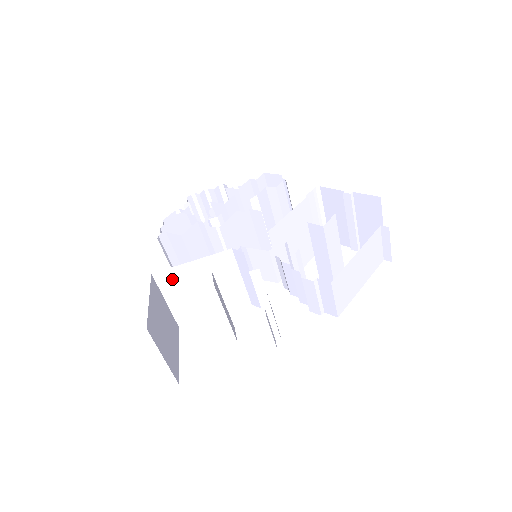
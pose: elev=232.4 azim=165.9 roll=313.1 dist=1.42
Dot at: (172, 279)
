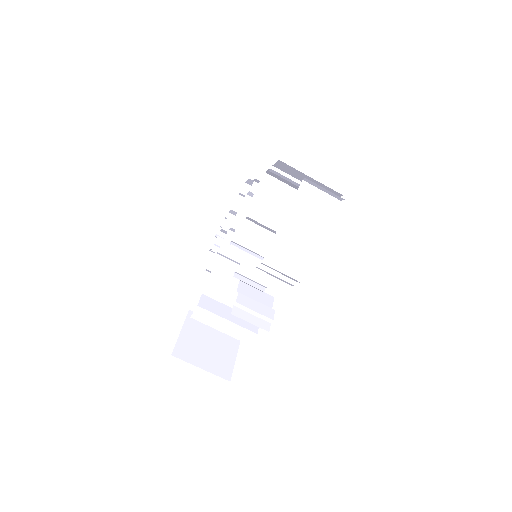
Dot at: occluded
